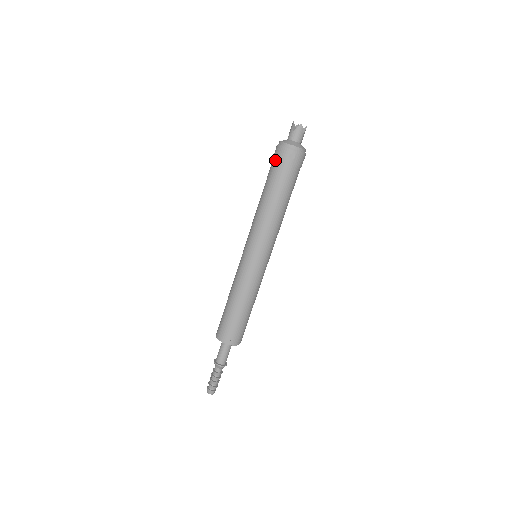
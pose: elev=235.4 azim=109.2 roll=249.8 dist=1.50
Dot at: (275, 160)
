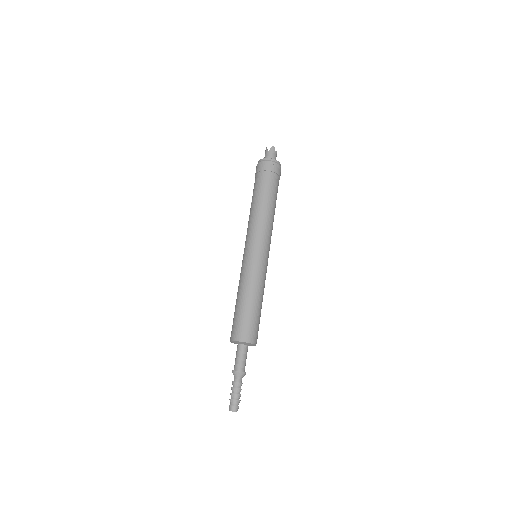
Dot at: (258, 173)
